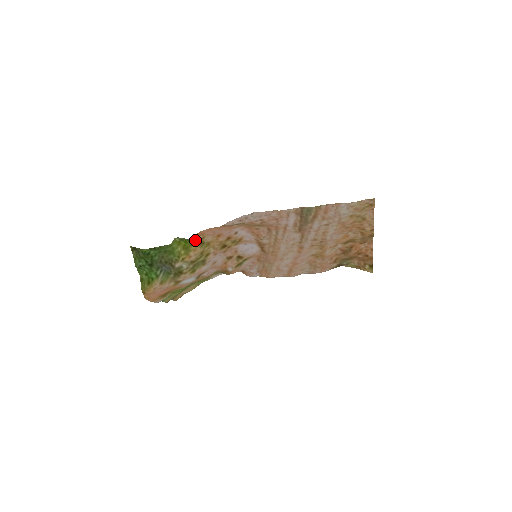
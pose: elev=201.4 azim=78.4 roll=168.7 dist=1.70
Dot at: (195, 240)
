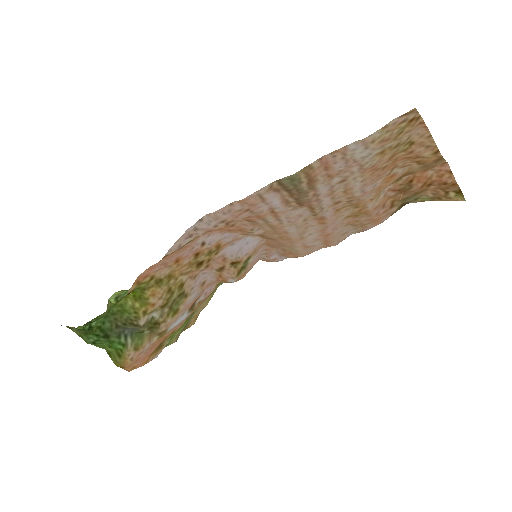
Dot at: (142, 286)
